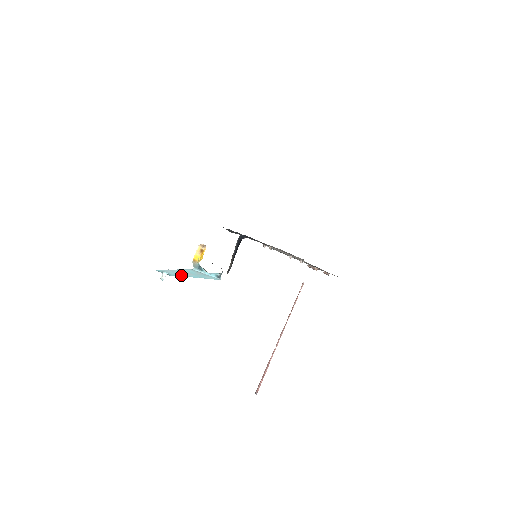
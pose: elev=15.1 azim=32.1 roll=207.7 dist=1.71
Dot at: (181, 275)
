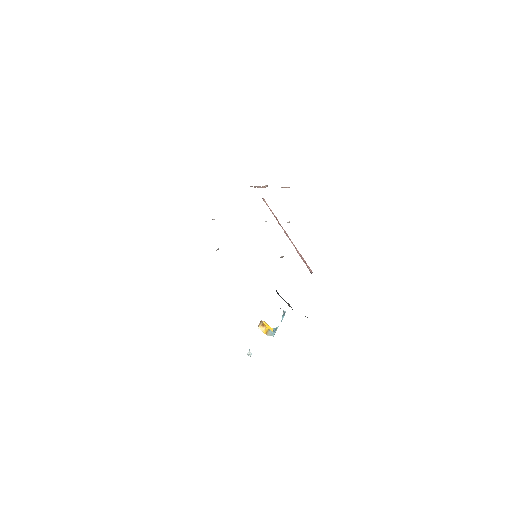
Dot at: occluded
